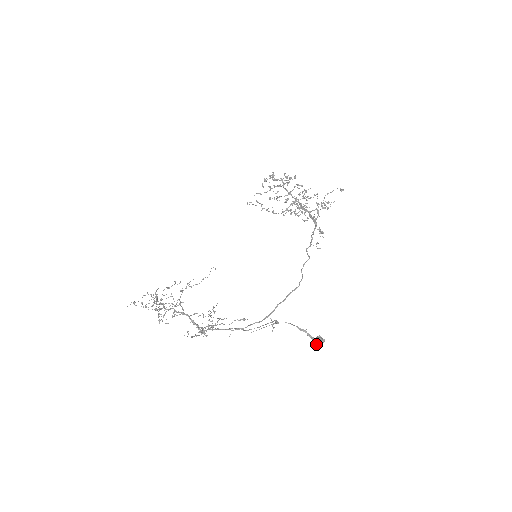
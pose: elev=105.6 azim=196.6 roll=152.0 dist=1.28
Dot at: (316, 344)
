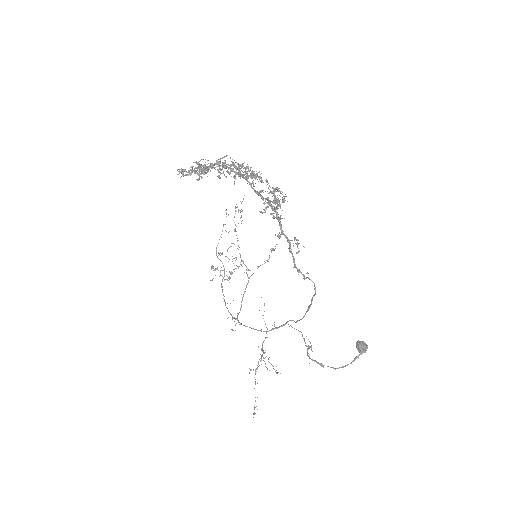
Dot at: (359, 354)
